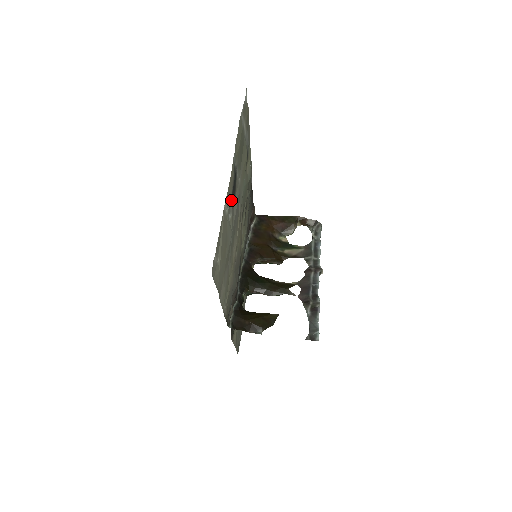
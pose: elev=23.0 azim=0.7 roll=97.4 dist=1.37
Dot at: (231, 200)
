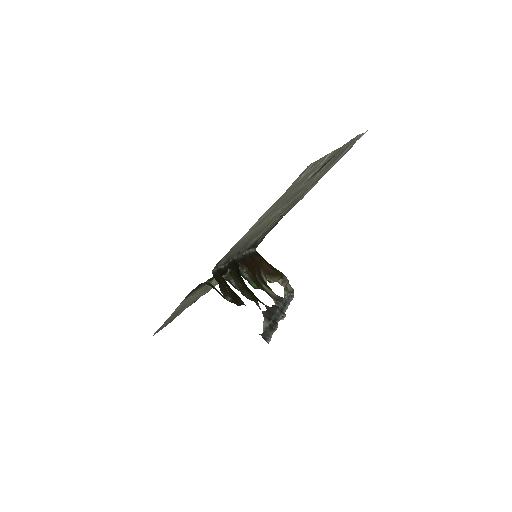
Dot at: occluded
